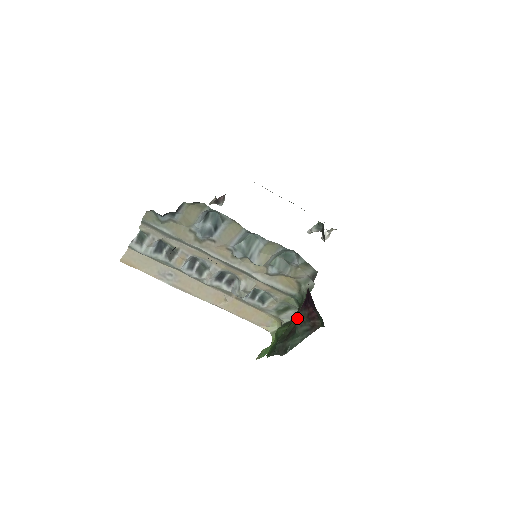
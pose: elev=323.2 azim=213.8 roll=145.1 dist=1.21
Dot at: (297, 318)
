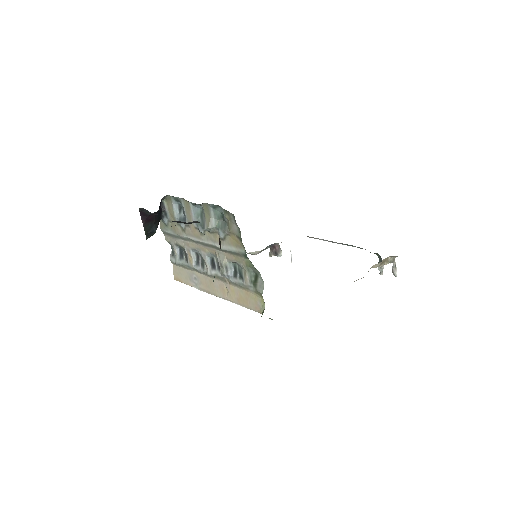
Dot at: occluded
